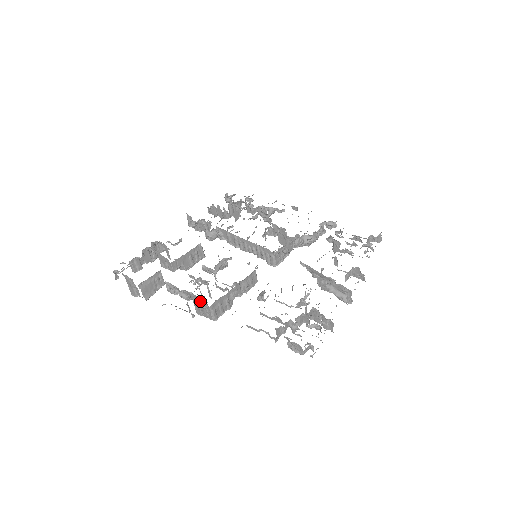
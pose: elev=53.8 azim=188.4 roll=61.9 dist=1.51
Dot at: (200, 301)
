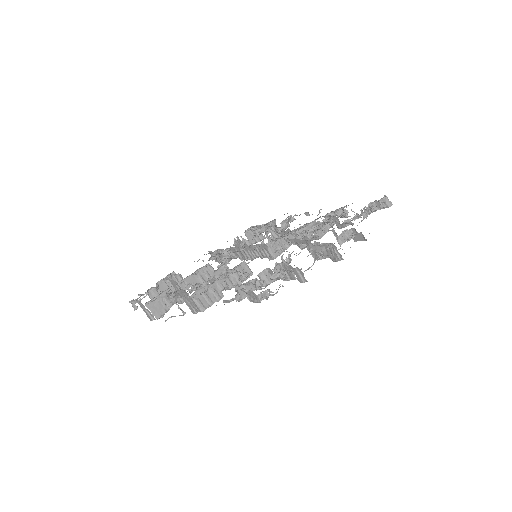
Dot at: (184, 295)
